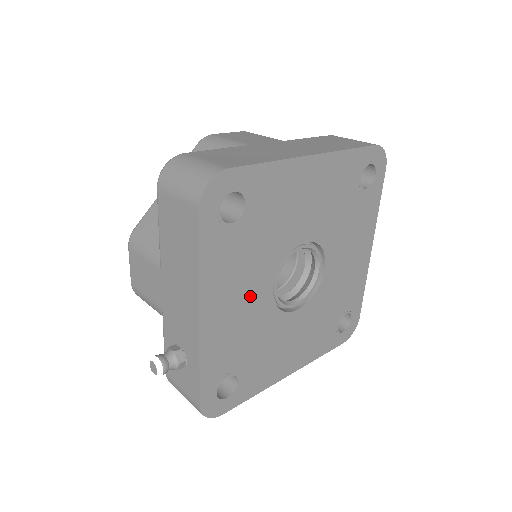
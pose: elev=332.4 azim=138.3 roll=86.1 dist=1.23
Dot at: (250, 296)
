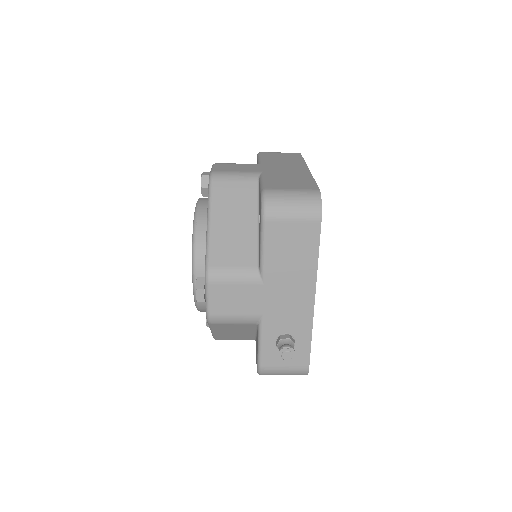
Dot at: occluded
